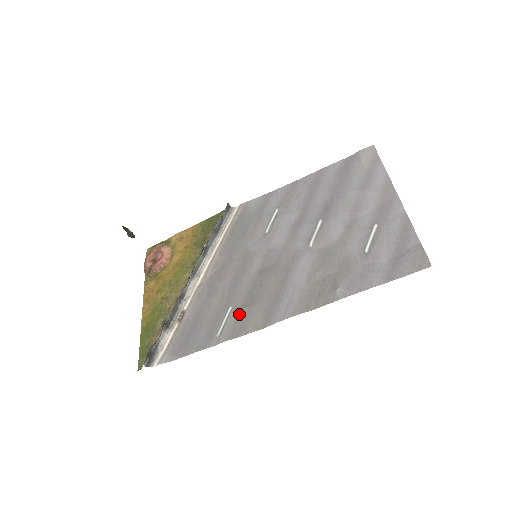
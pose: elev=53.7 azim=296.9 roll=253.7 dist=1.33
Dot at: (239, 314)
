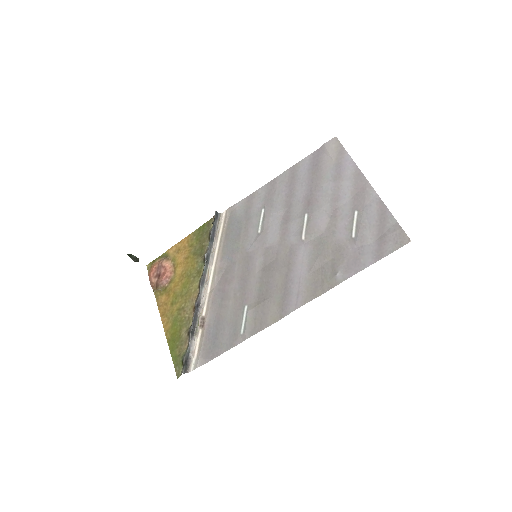
Dot at: (256, 311)
